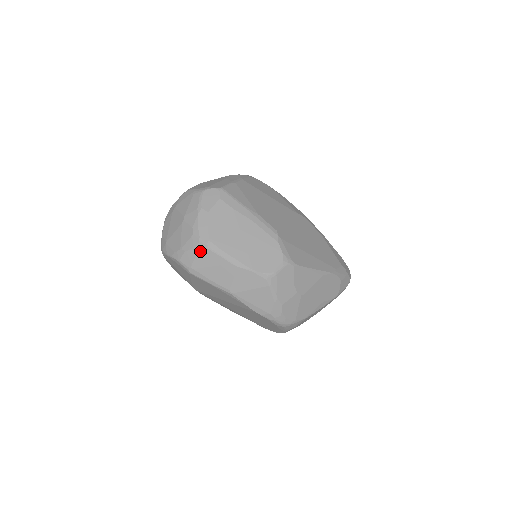
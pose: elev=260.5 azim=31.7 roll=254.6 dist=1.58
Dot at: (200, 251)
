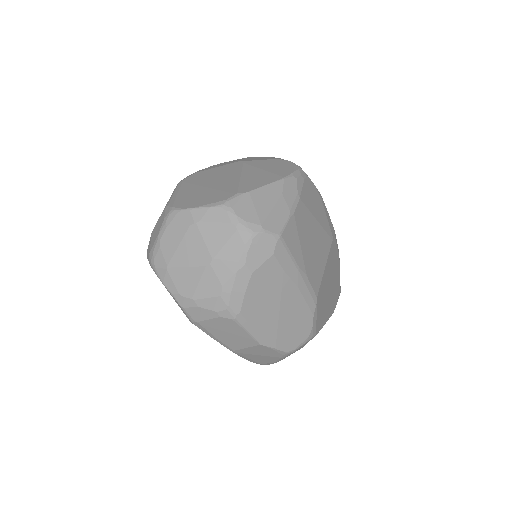
Dot at: (221, 318)
